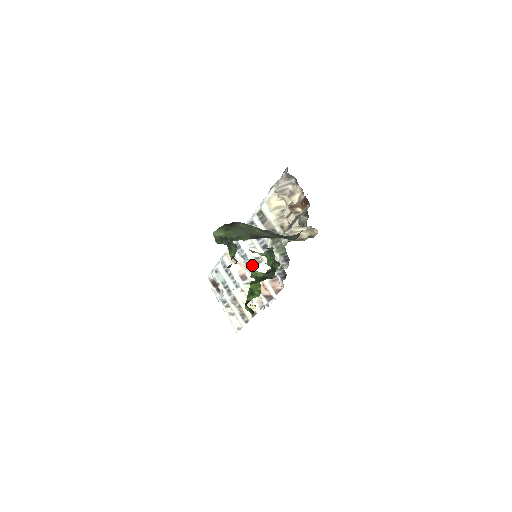
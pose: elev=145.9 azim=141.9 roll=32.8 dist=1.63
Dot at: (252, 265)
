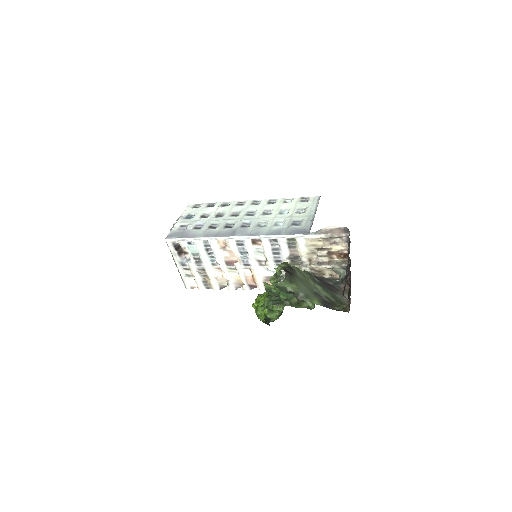
Dot at: (250, 263)
